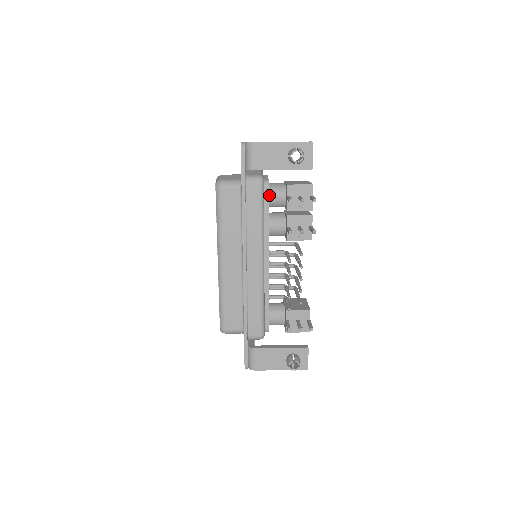
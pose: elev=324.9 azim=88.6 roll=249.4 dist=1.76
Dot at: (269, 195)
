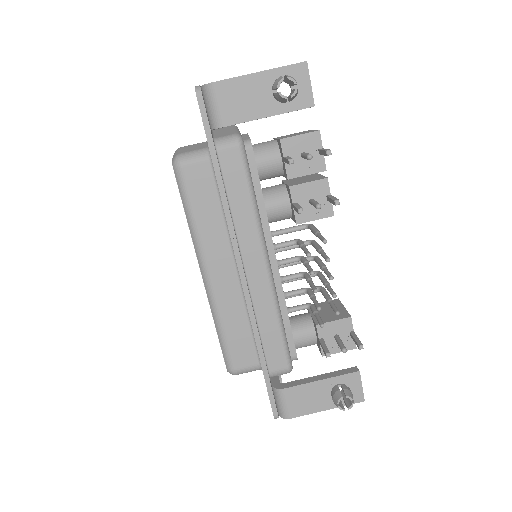
Dot at: (256, 162)
